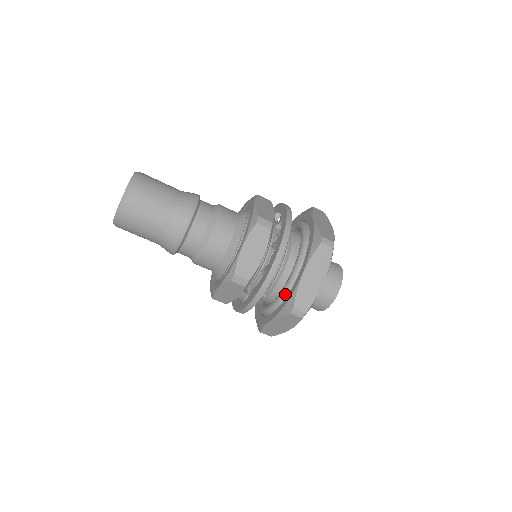
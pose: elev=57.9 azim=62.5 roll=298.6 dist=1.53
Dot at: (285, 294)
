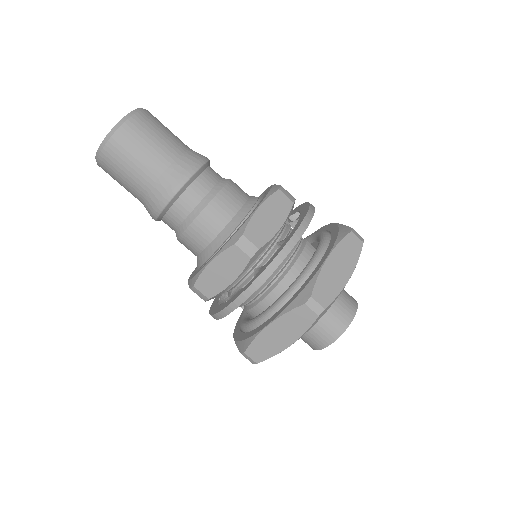
Dot at: (250, 327)
